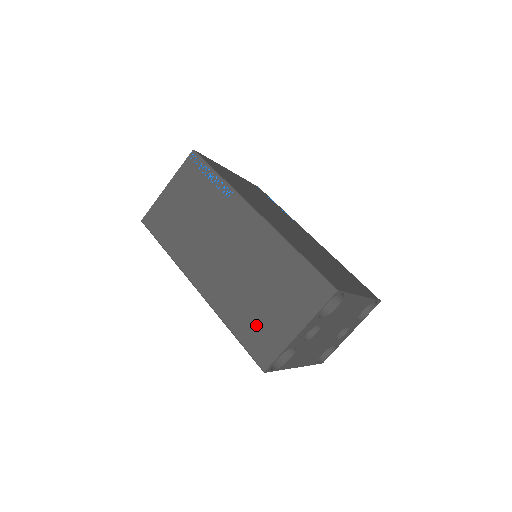
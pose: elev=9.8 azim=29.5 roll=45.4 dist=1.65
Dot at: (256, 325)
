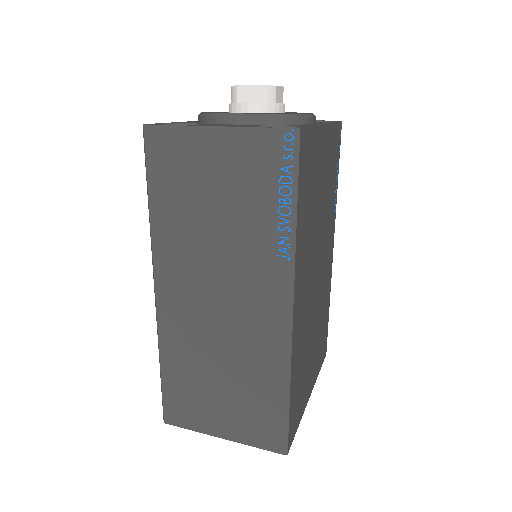
Dot at: (189, 391)
